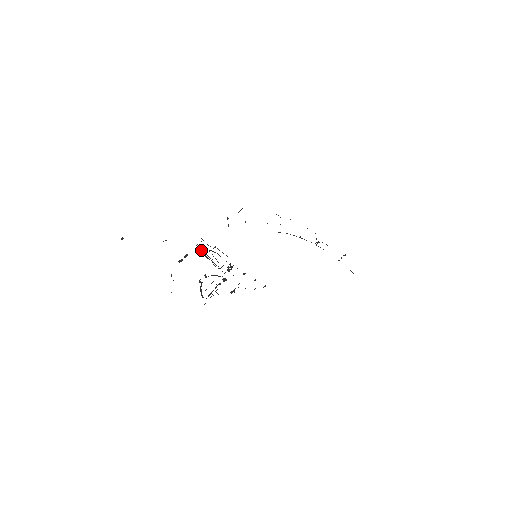
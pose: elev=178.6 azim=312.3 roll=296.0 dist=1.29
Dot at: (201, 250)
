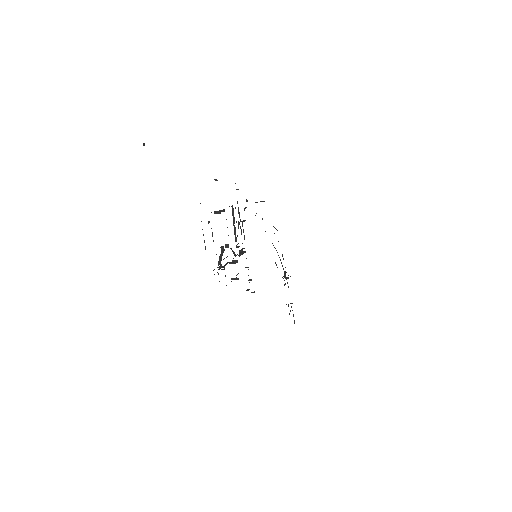
Dot at: (233, 215)
